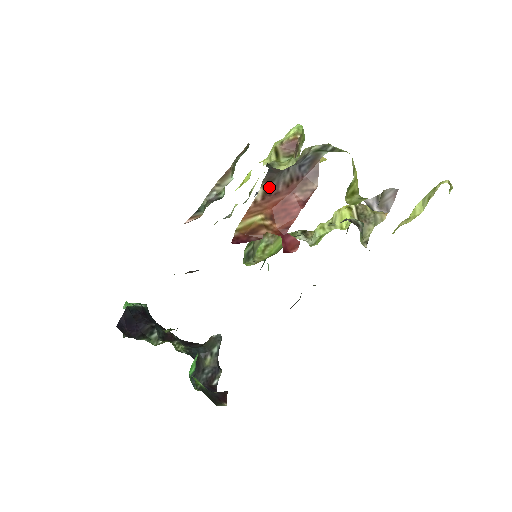
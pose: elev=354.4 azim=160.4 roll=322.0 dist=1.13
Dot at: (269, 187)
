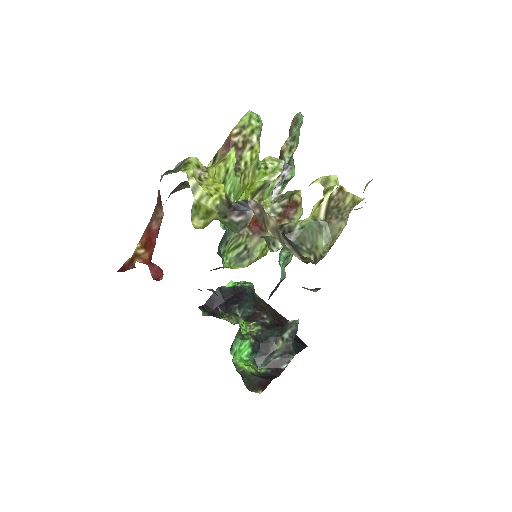
Dot at: occluded
